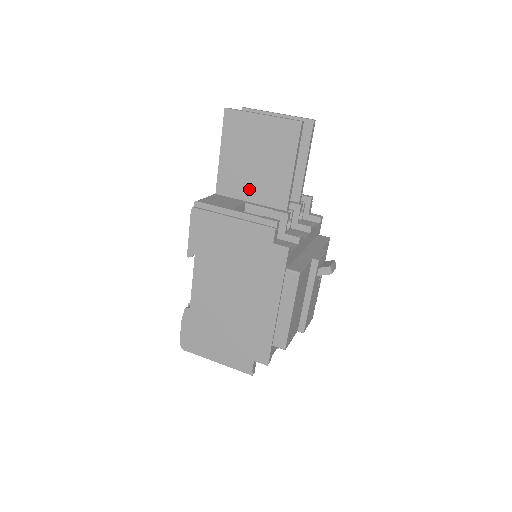
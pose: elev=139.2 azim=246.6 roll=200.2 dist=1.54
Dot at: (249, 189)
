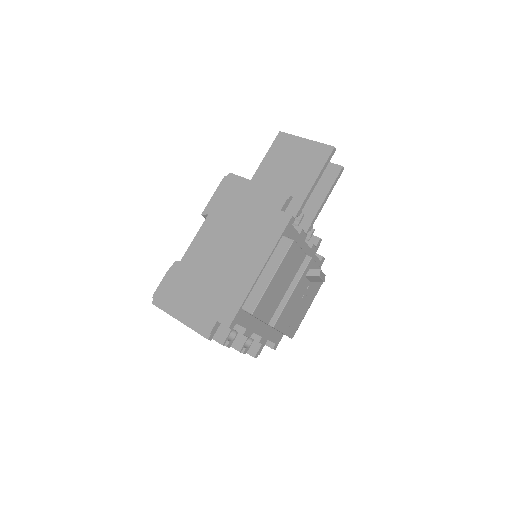
Dot at: occluded
